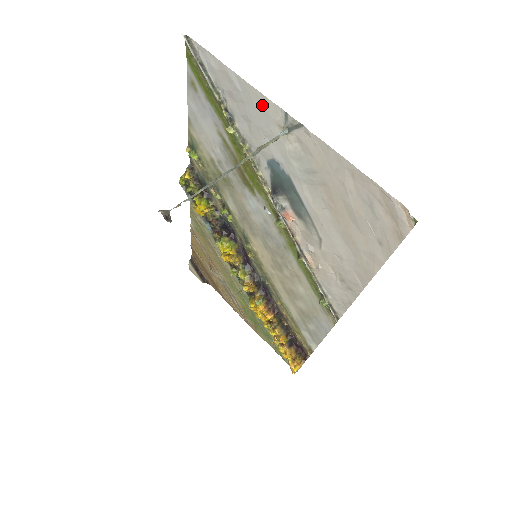
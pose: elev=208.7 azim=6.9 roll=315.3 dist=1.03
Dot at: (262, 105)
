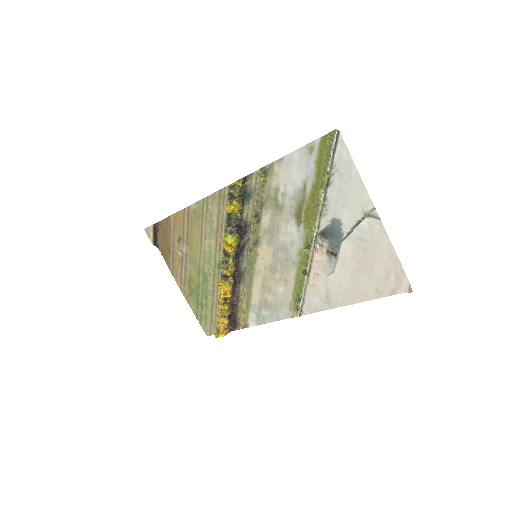
Dot at: (361, 195)
